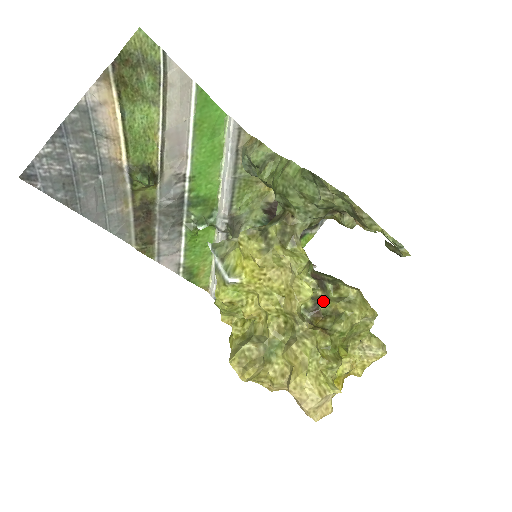
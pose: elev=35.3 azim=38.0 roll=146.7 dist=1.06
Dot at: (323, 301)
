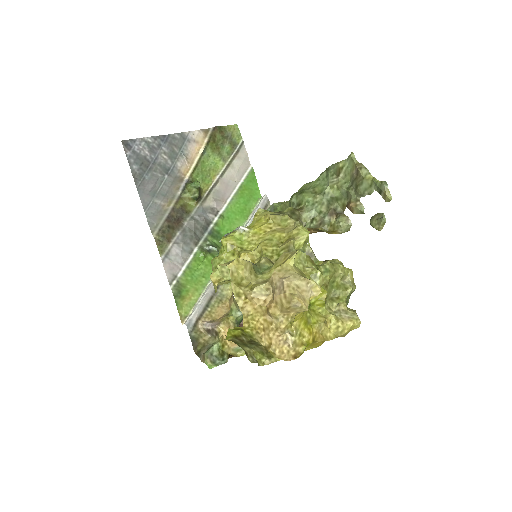
Dot at: occluded
